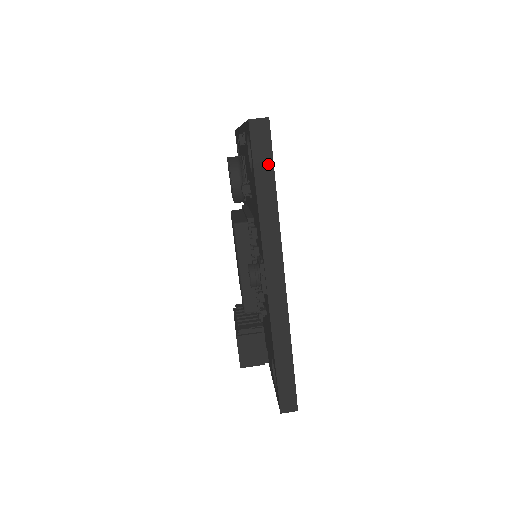
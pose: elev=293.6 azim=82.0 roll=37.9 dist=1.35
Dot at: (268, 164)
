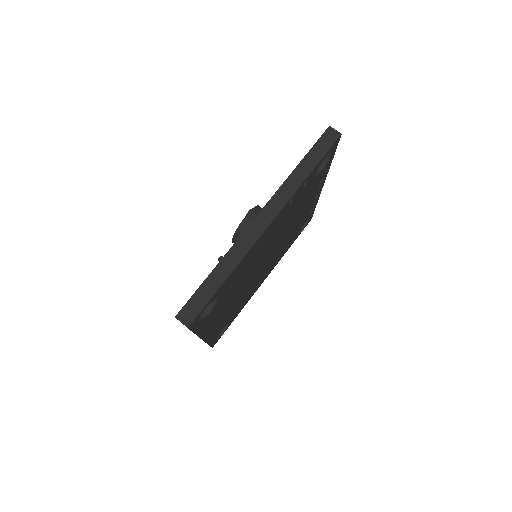
Dot at: occluded
